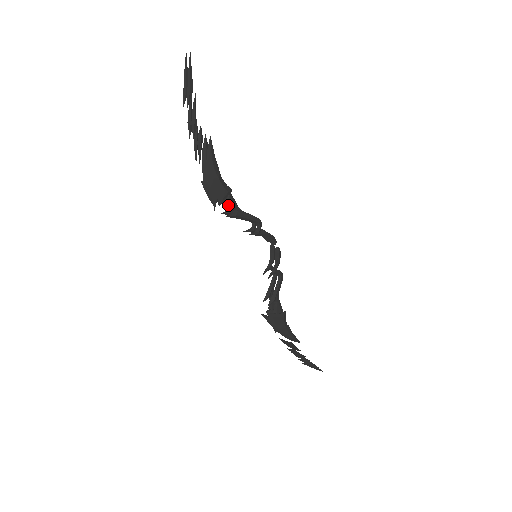
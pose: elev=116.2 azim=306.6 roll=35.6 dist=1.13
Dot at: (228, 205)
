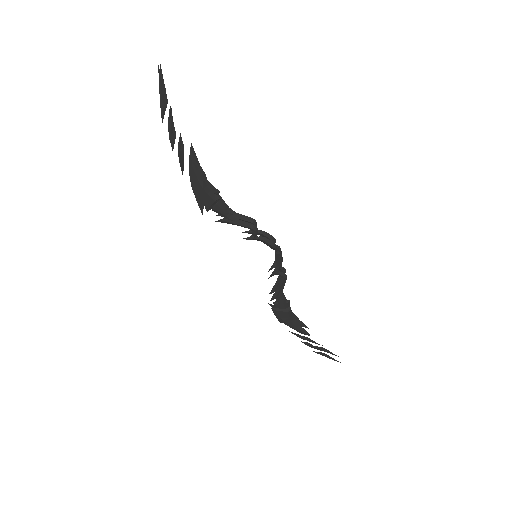
Dot at: (217, 212)
